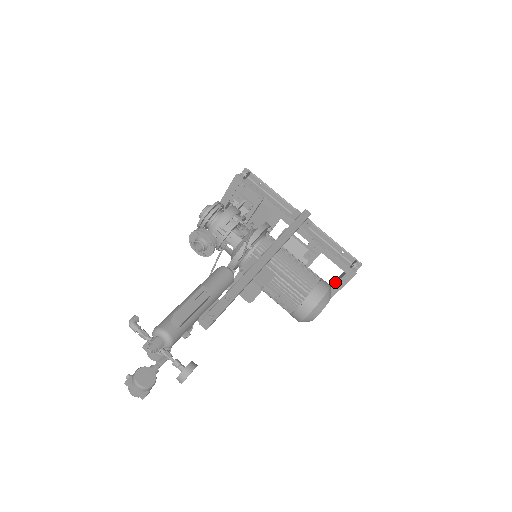
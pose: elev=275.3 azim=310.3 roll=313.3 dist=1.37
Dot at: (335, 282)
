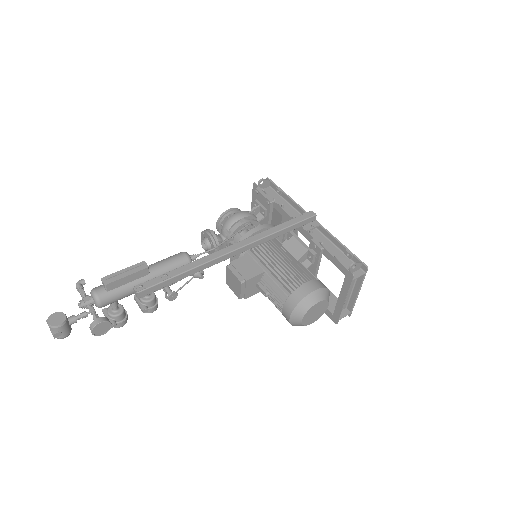
Dot at: occluded
